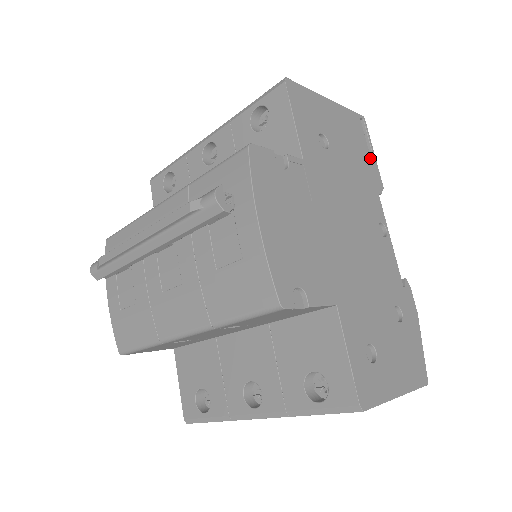
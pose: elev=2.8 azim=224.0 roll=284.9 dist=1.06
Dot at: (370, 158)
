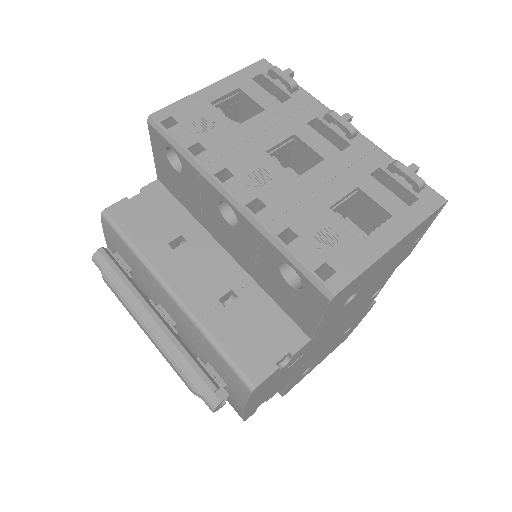
Dot at: (414, 244)
